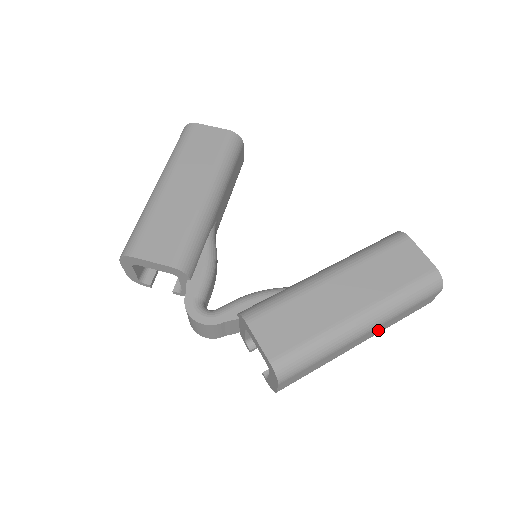
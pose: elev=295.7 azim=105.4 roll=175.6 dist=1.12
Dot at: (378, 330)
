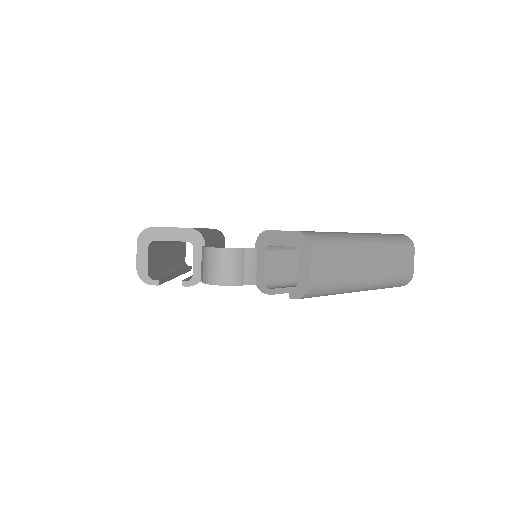
Dot at: (380, 265)
